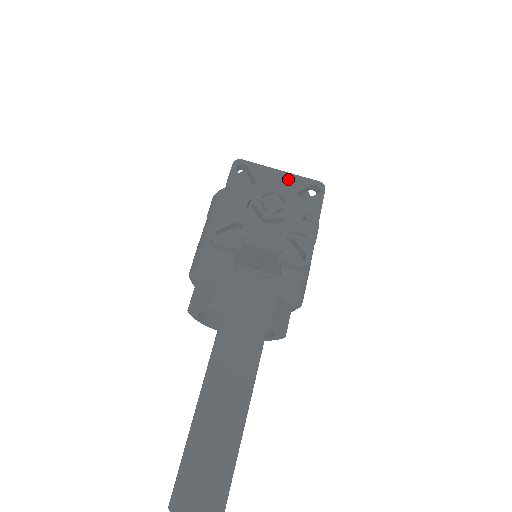
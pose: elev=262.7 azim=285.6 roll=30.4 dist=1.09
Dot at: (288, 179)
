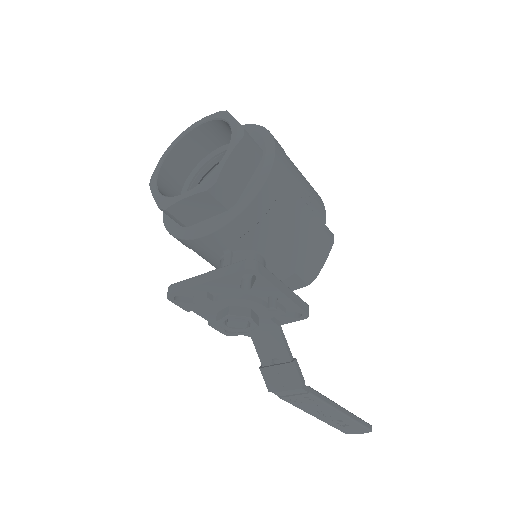
Dot at: (219, 284)
